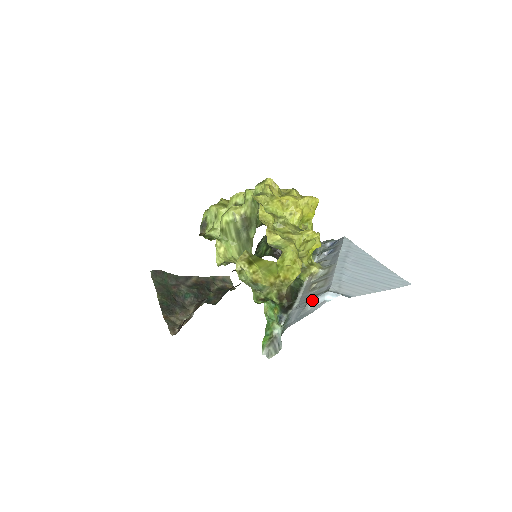
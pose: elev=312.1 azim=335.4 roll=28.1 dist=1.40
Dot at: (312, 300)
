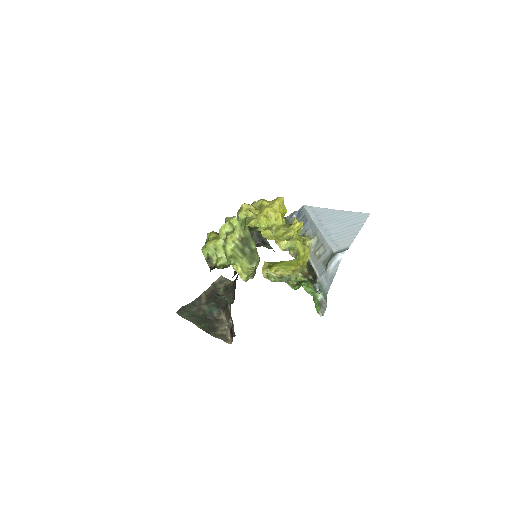
Dot at: (330, 265)
